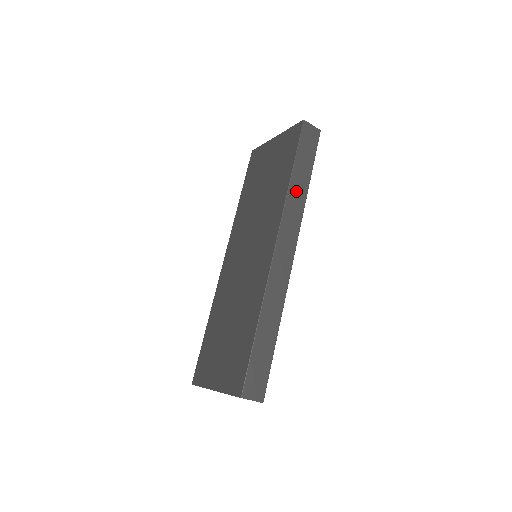
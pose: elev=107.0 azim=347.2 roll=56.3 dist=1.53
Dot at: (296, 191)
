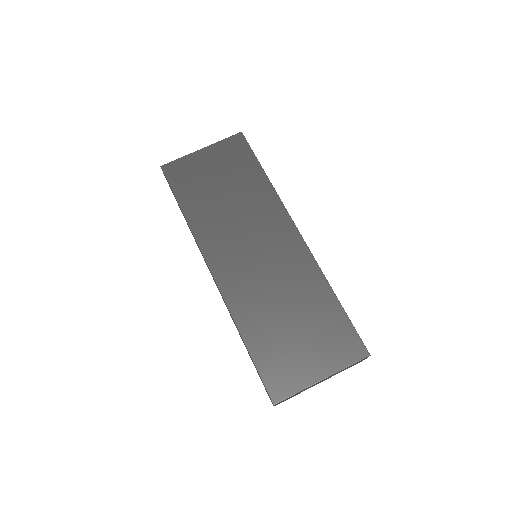
Dot at: occluded
